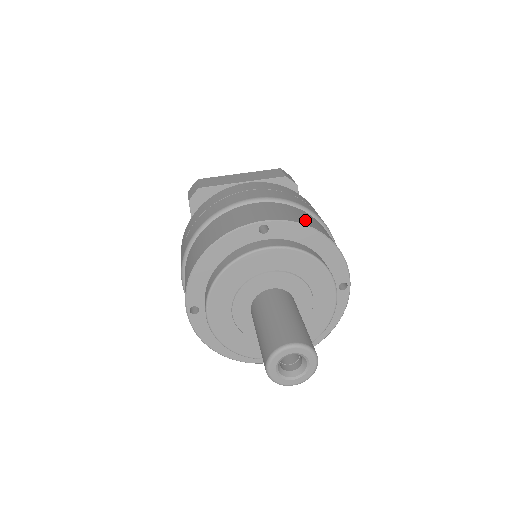
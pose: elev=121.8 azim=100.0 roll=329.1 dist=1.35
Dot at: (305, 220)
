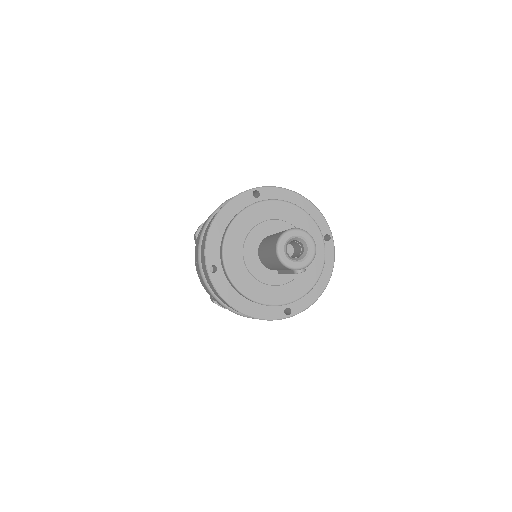
Dot at: occluded
